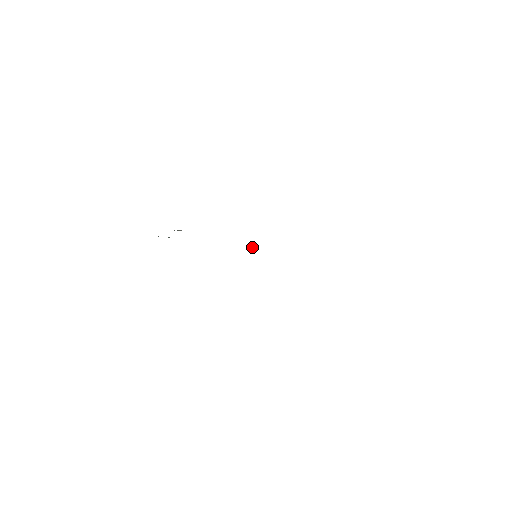
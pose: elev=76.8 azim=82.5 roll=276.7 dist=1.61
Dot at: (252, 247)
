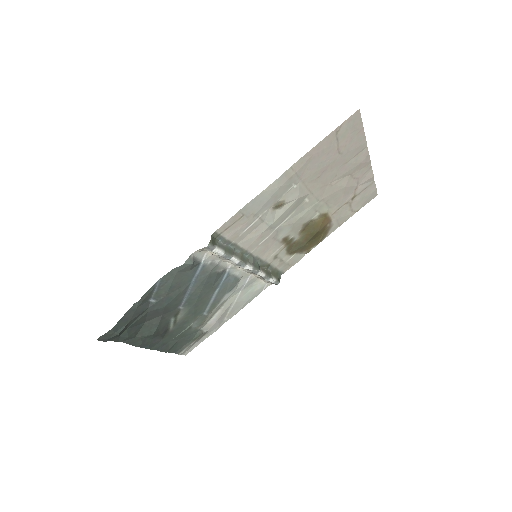
Dot at: (264, 270)
